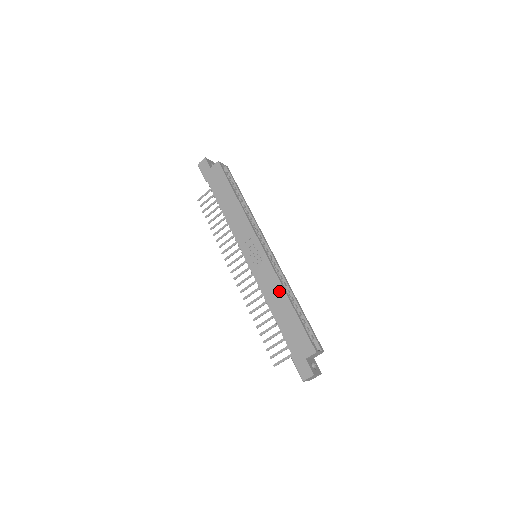
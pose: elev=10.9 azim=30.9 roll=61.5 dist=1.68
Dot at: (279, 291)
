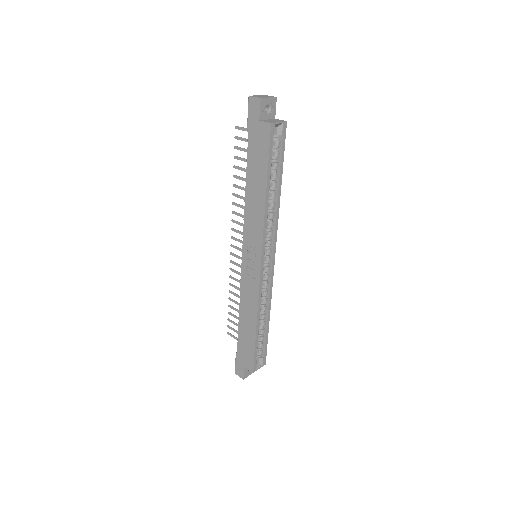
Dot at: (253, 311)
